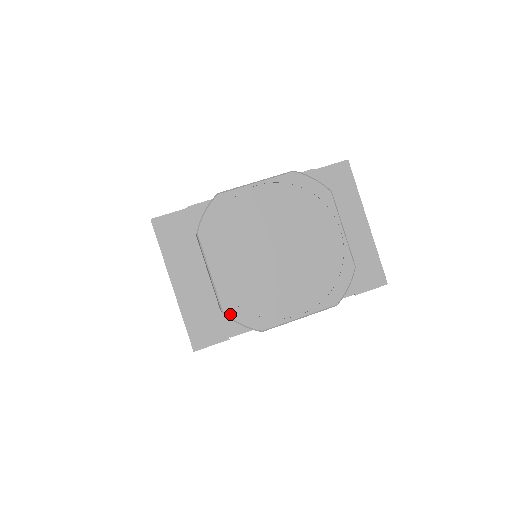
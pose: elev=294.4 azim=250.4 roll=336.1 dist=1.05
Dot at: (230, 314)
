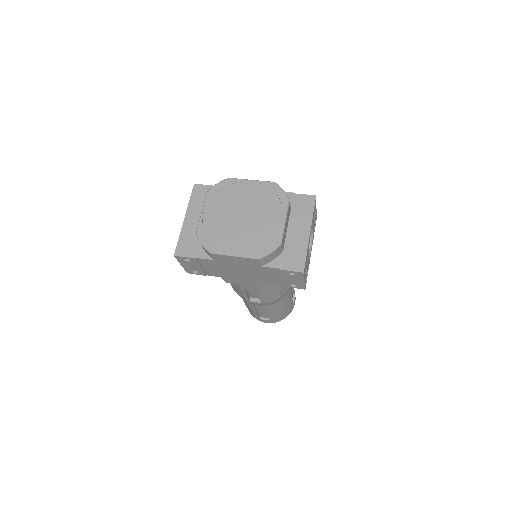
Dot at: (199, 236)
